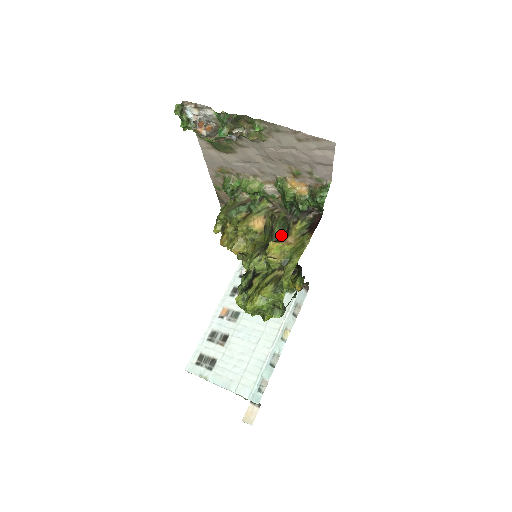
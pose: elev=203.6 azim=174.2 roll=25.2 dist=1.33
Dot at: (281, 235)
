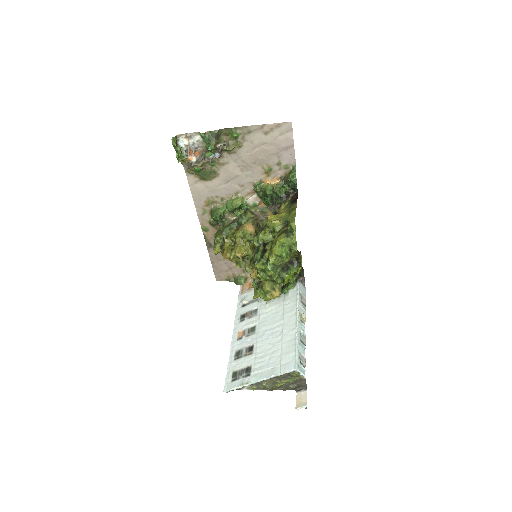
Dot at: occluded
